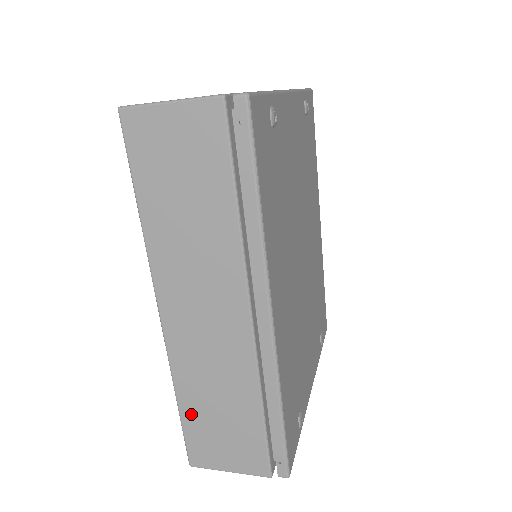
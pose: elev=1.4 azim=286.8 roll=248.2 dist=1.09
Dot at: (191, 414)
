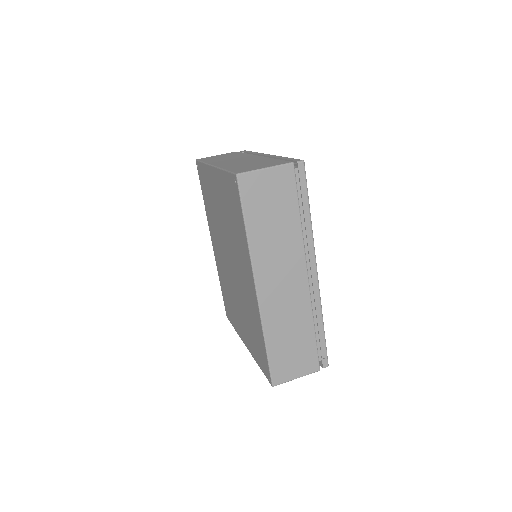
Dot at: (274, 349)
